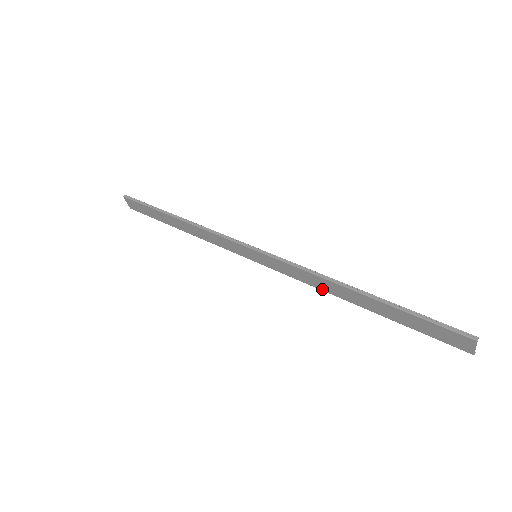
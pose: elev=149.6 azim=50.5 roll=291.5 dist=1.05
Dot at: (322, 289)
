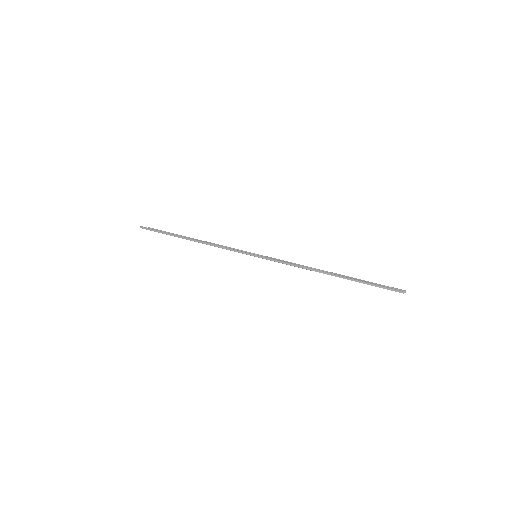
Dot at: occluded
